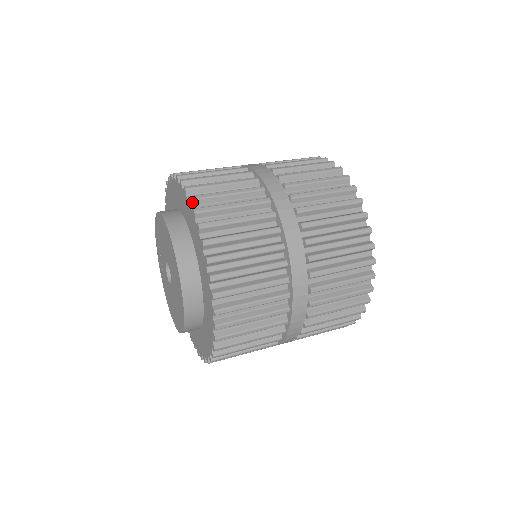
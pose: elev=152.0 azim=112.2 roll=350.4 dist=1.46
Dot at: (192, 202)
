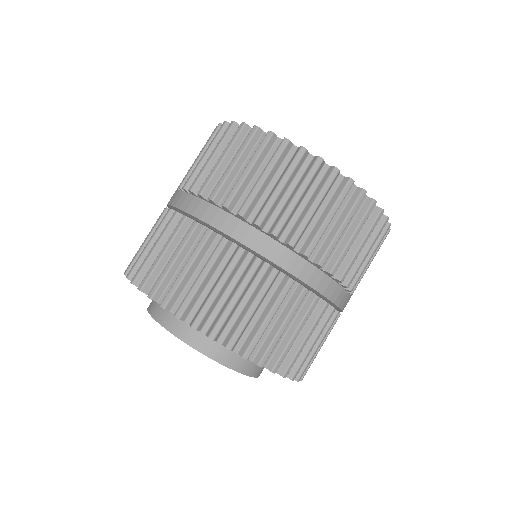
Dot at: (198, 329)
